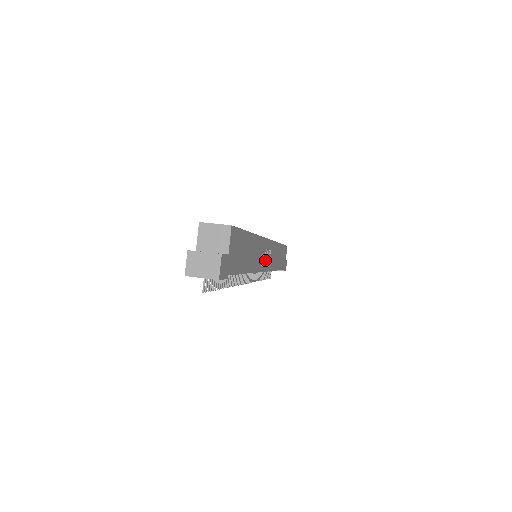
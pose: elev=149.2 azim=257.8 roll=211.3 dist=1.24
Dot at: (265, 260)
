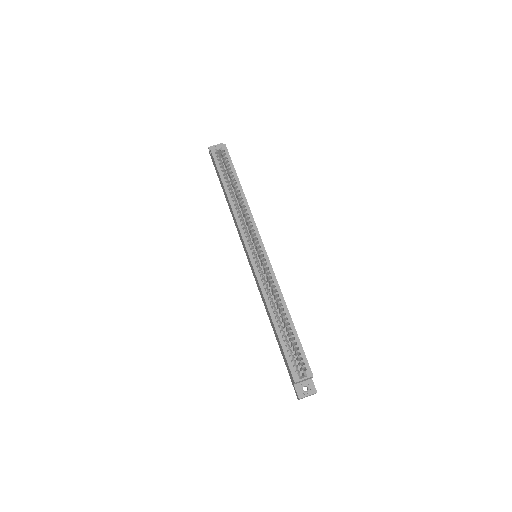
Dot at: occluded
